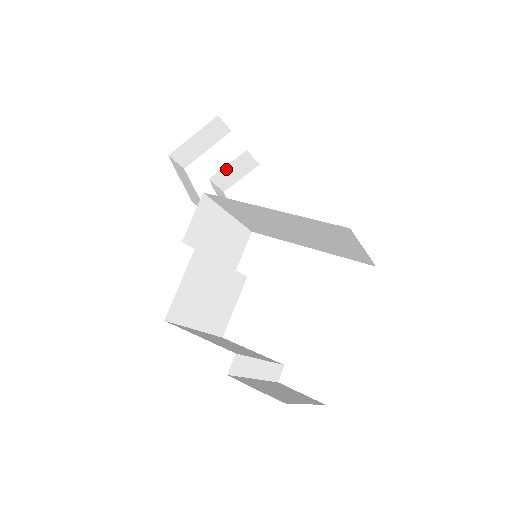
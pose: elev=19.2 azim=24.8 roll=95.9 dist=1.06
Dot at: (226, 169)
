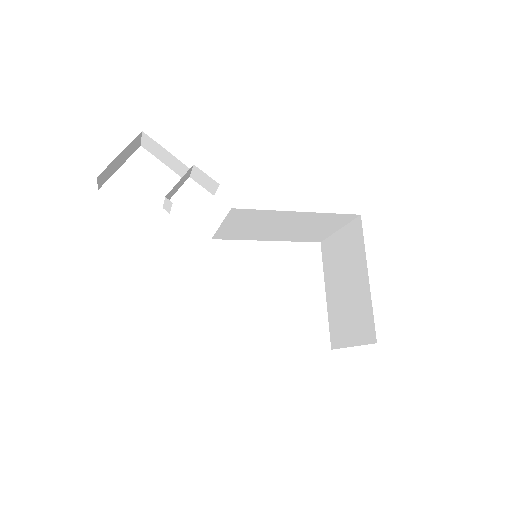
Dot at: (176, 185)
